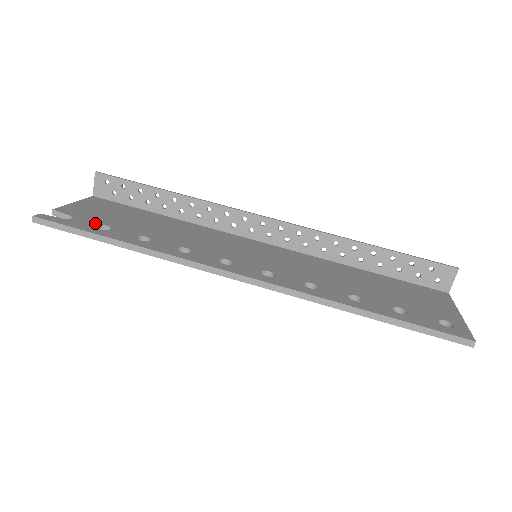
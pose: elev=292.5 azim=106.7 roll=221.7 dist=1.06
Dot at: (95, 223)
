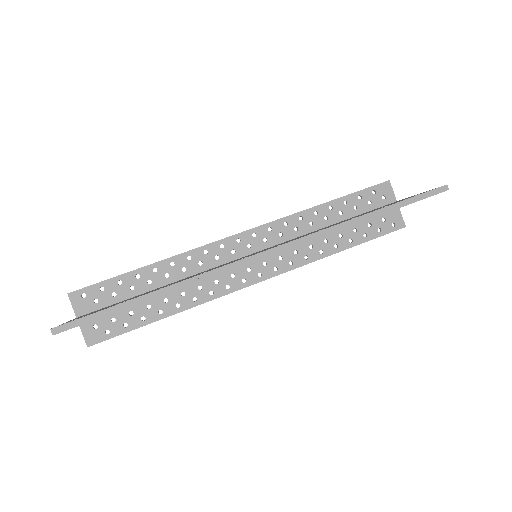
Dot at: (110, 306)
